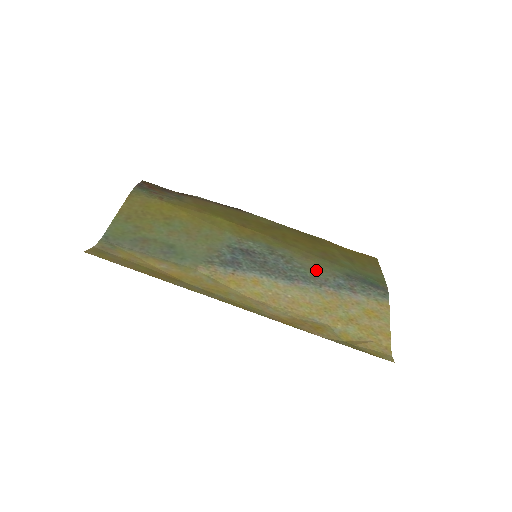
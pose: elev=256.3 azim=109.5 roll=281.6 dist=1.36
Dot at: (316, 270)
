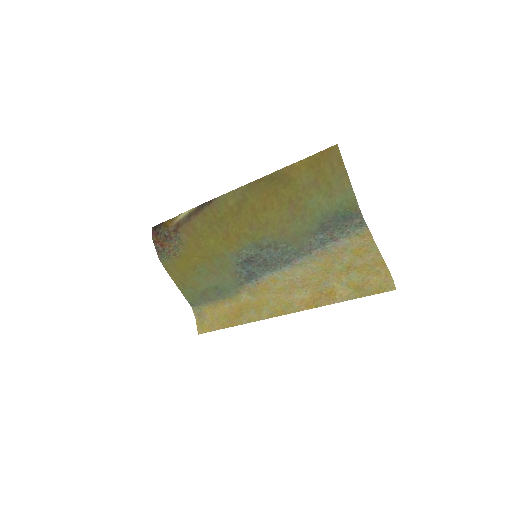
Dot at: (297, 240)
